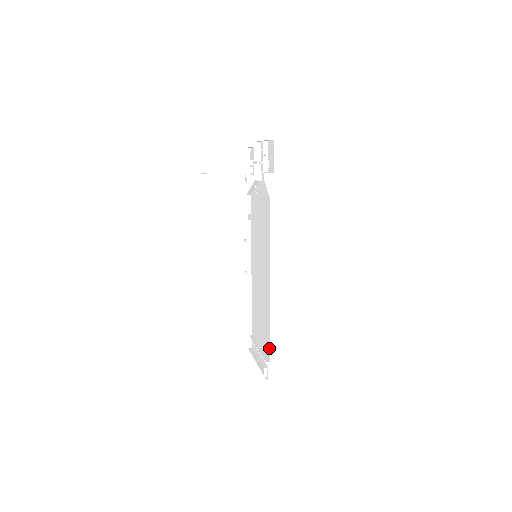
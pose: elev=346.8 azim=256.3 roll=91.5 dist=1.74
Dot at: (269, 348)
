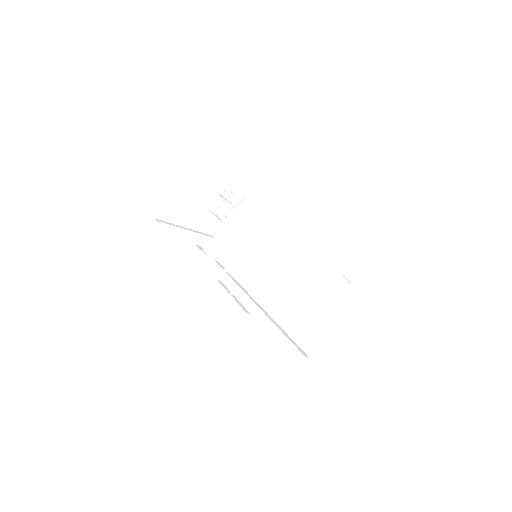
Dot at: (329, 262)
